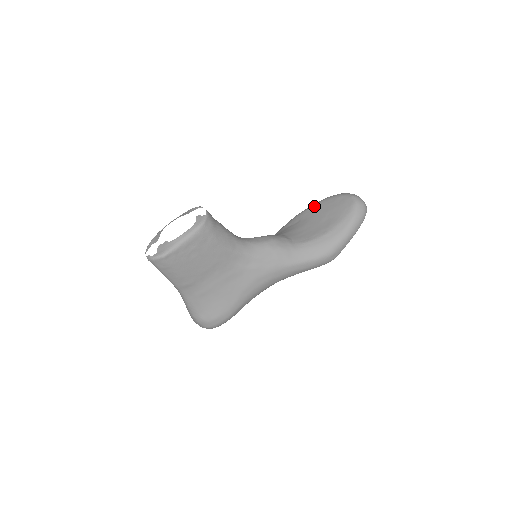
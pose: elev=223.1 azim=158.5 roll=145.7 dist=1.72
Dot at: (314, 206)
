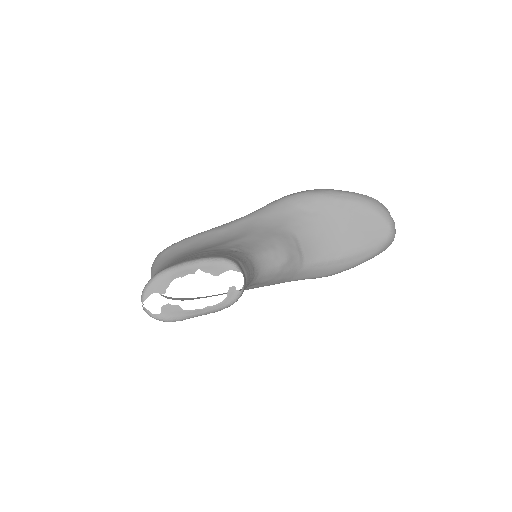
Dot at: (344, 203)
